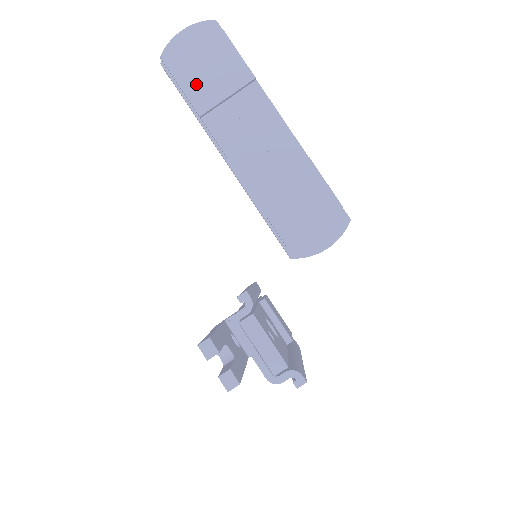
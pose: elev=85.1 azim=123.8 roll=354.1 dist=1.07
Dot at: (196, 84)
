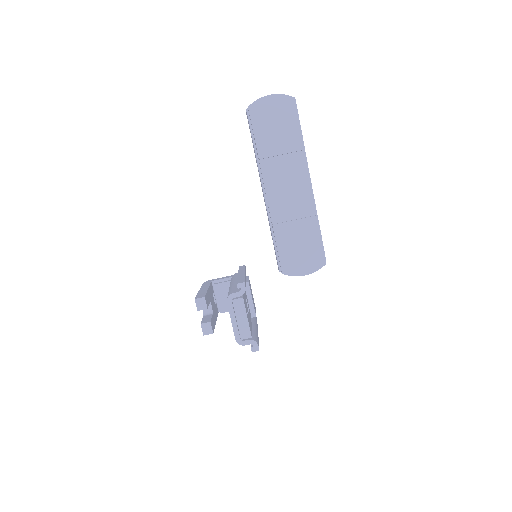
Dot at: (265, 137)
